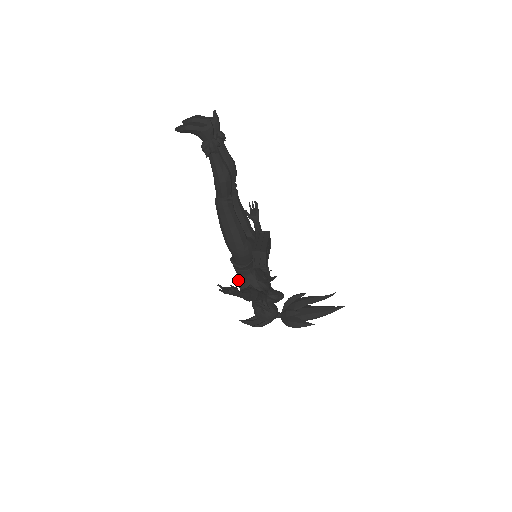
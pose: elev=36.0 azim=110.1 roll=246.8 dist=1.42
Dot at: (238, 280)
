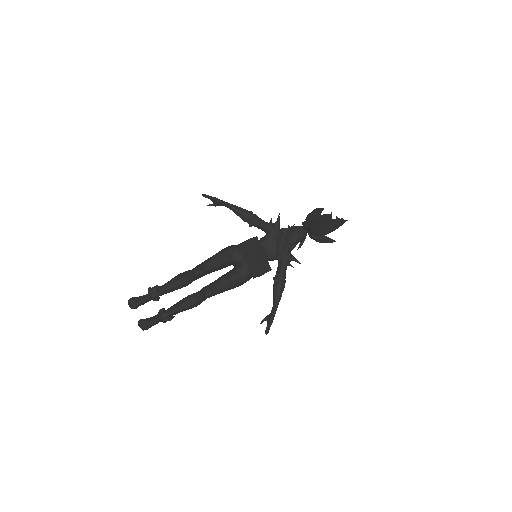
Dot at: occluded
